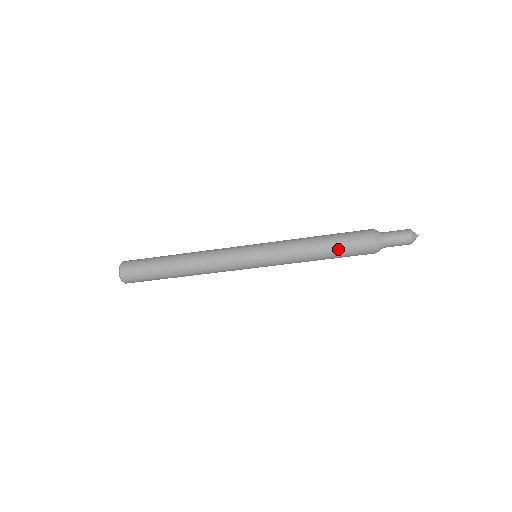
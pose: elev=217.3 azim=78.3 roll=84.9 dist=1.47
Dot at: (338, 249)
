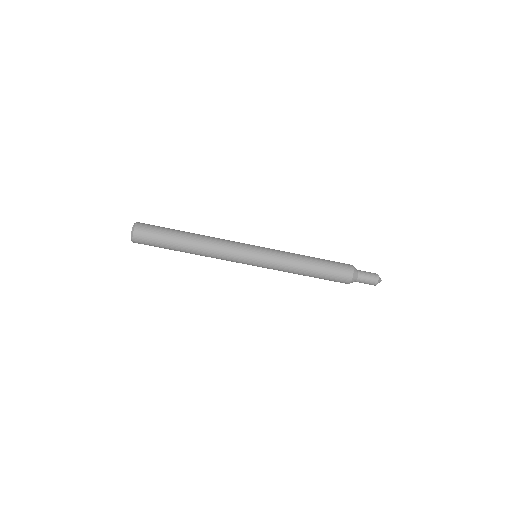
Dot at: (324, 273)
